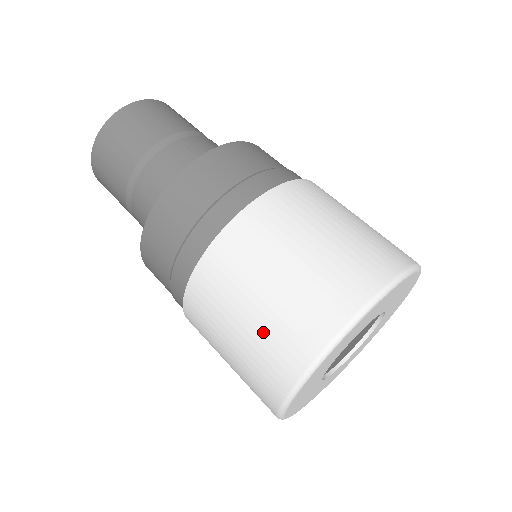
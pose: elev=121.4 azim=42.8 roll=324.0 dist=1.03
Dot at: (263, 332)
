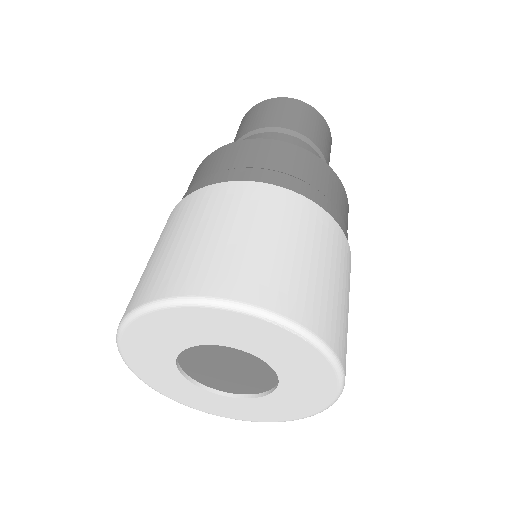
Dot at: (201, 250)
